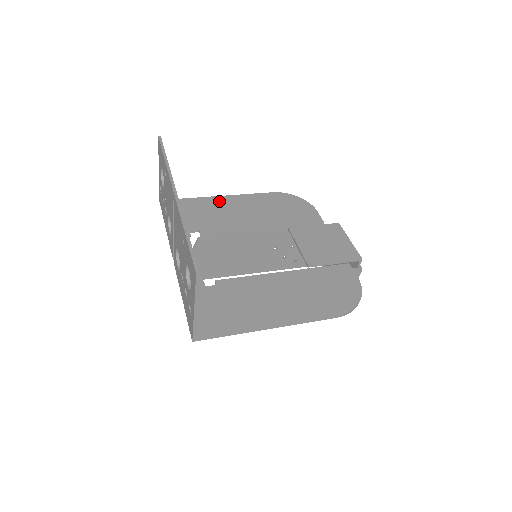
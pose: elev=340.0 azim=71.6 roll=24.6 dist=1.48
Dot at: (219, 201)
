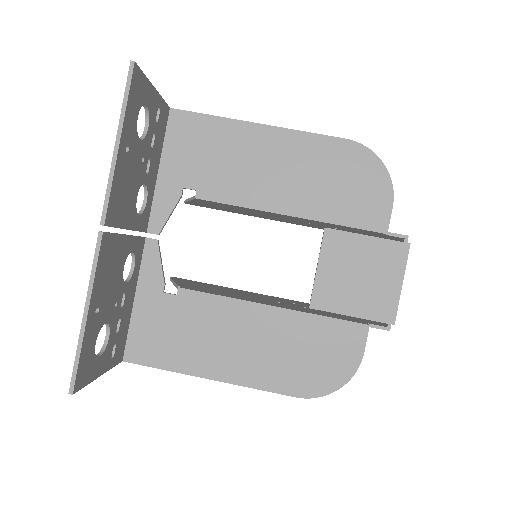
Dot at: (251, 136)
